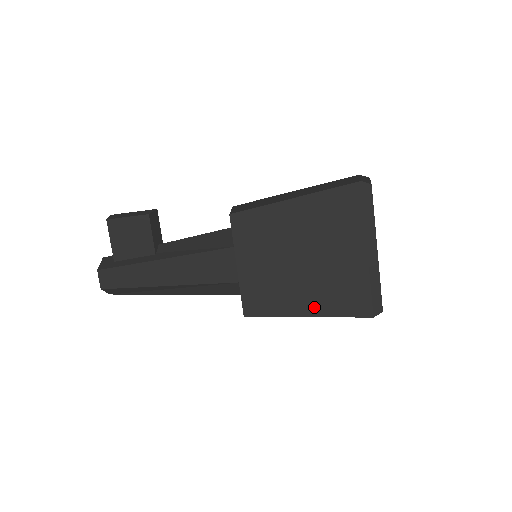
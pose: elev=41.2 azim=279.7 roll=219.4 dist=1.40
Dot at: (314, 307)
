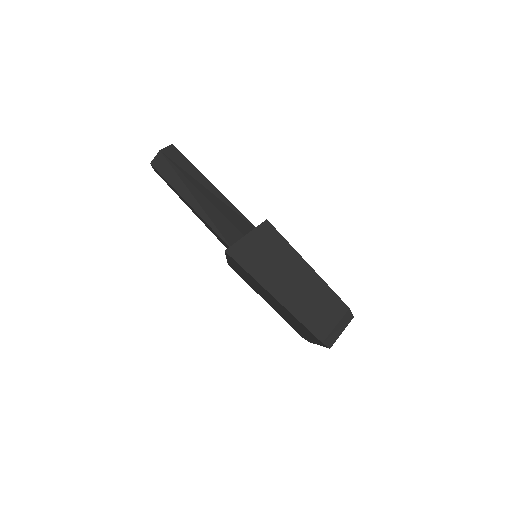
Dot at: occluded
